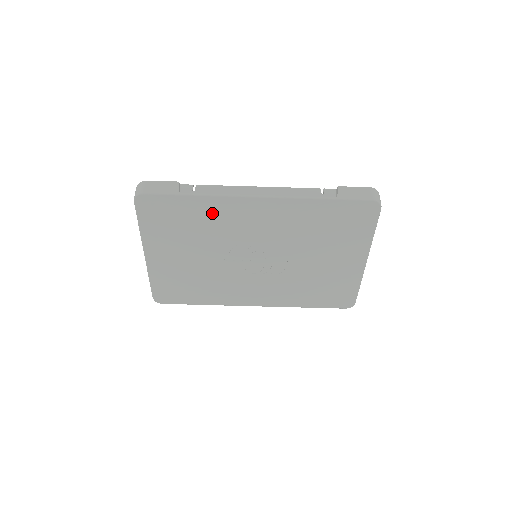
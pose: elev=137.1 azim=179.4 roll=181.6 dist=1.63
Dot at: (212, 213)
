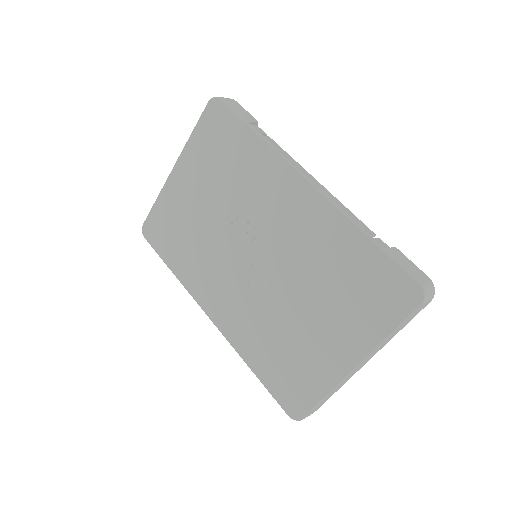
Dot at: (256, 165)
